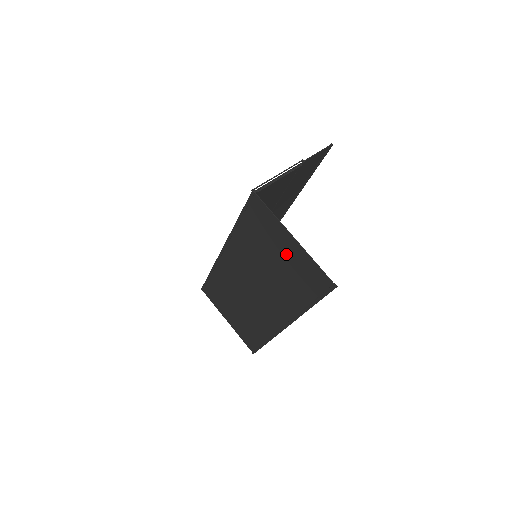
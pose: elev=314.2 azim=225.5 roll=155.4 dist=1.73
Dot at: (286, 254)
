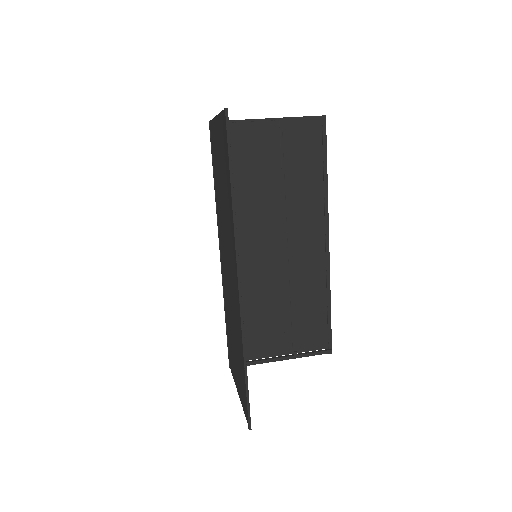
Dot at: (219, 149)
